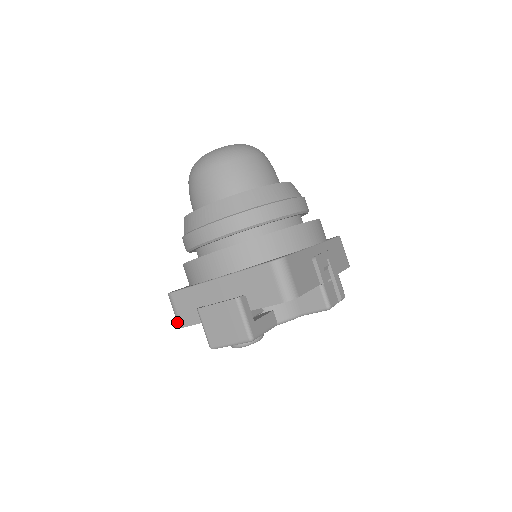
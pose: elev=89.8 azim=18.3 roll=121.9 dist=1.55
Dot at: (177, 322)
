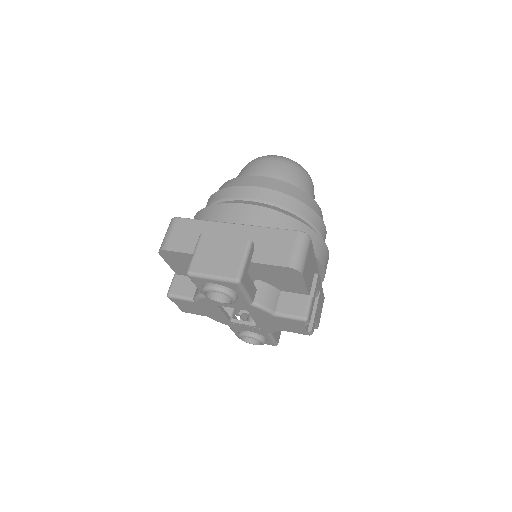
Dot at: (162, 244)
